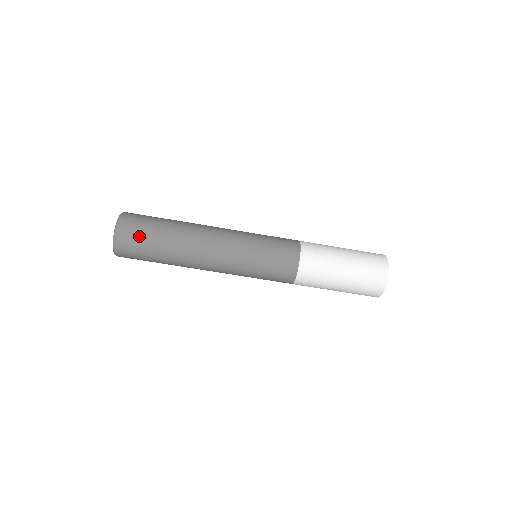
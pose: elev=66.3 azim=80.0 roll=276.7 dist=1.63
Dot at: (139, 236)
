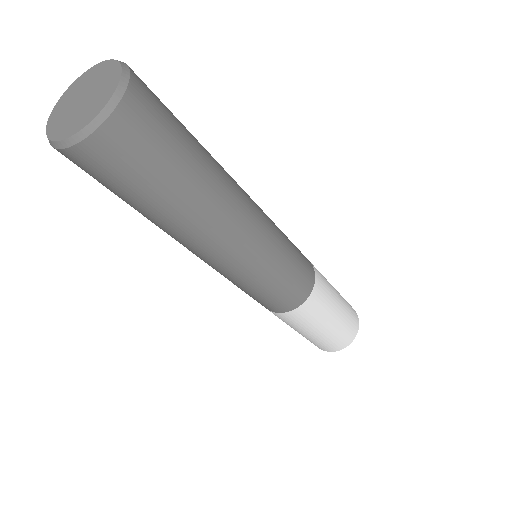
Dot at: (153, 145)
